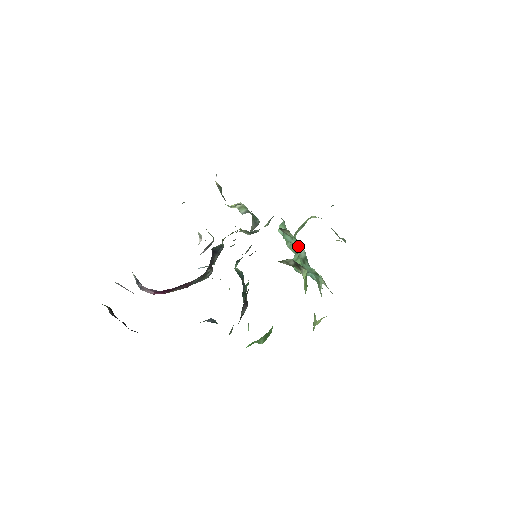
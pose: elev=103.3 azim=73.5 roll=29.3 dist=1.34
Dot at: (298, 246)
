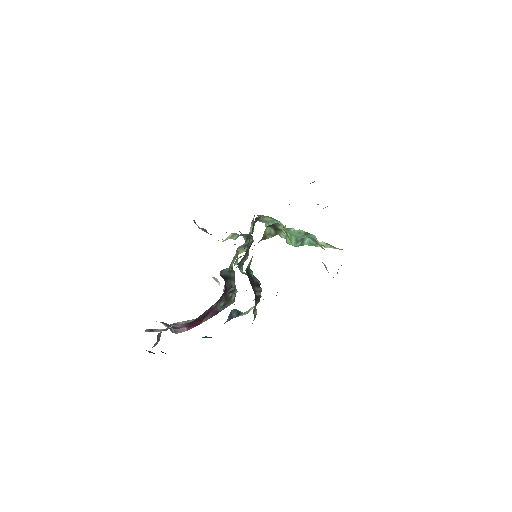
Dot at: occluded
